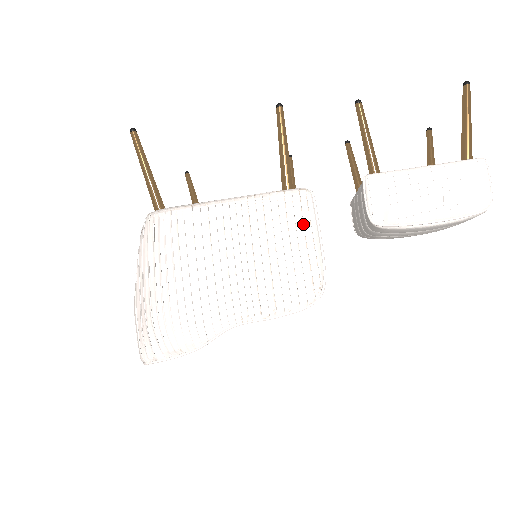
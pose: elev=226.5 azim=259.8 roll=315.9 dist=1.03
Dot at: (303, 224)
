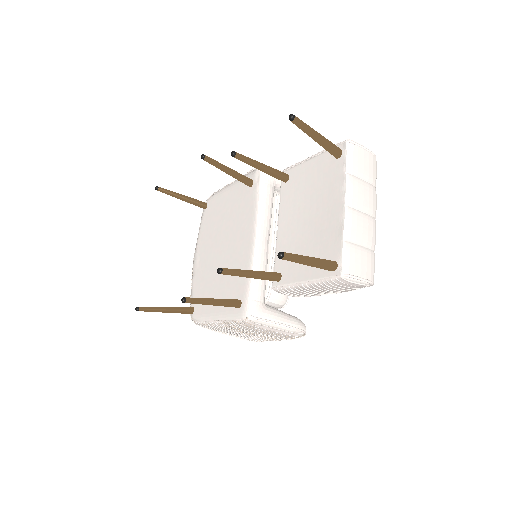
Dot at: (264, 330)
